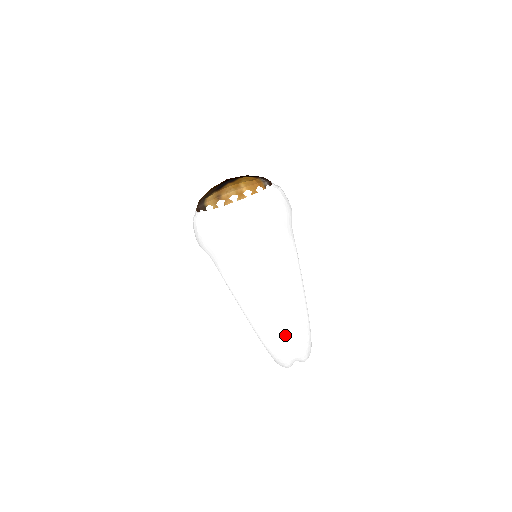
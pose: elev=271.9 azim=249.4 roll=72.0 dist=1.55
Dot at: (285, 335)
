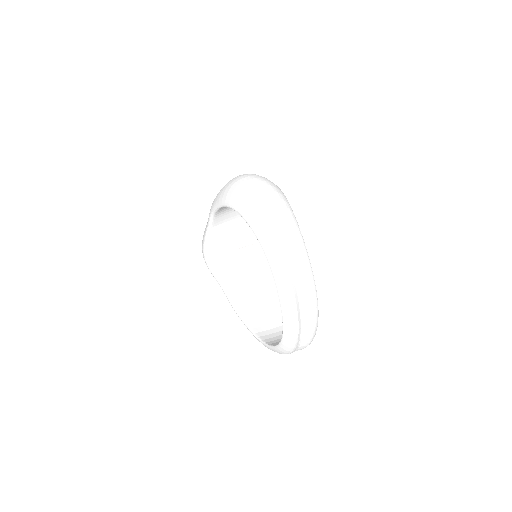
Dot at: (255, 184)
